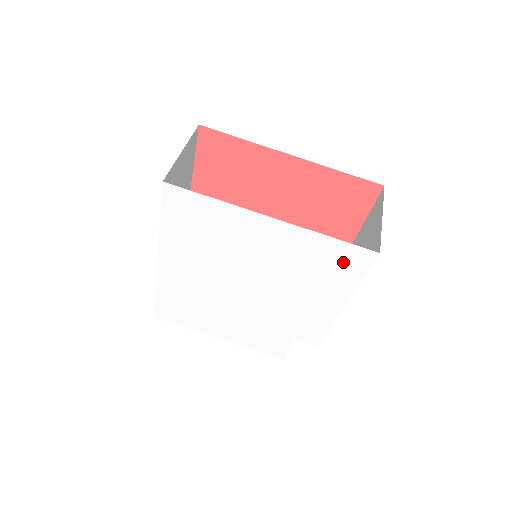
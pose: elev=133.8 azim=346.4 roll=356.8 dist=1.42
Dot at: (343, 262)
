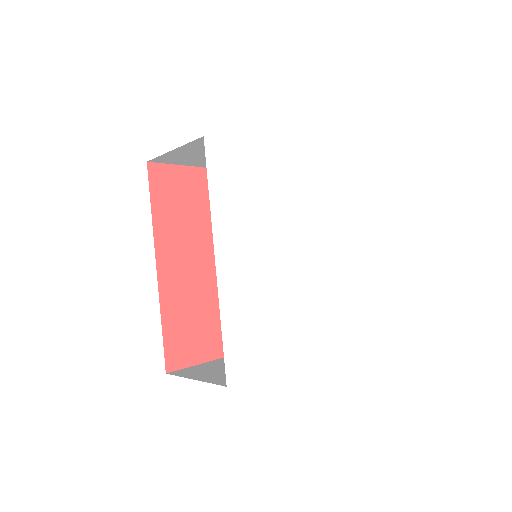
Dot at: (327, 177)
